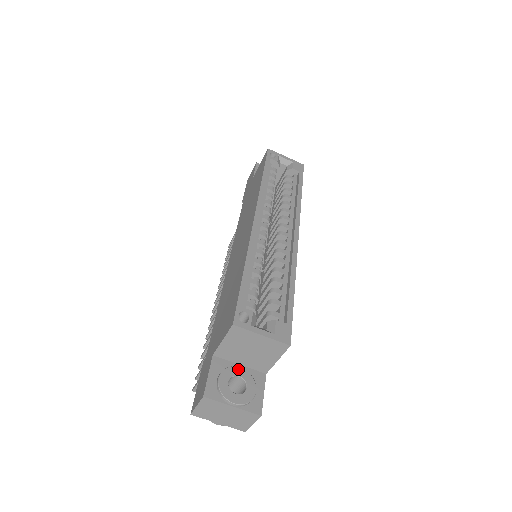
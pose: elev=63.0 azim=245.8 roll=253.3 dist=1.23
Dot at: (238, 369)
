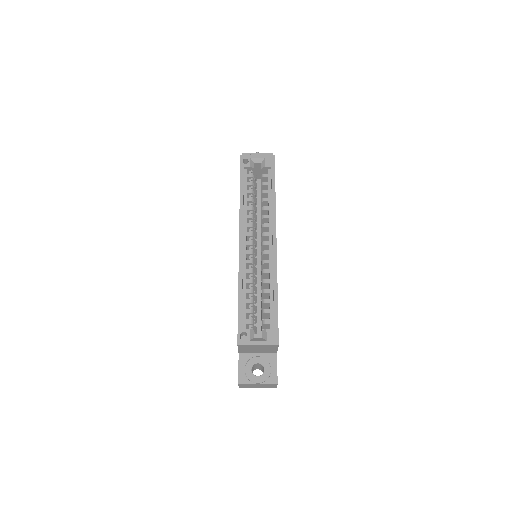
Dot at: (256, 358)
